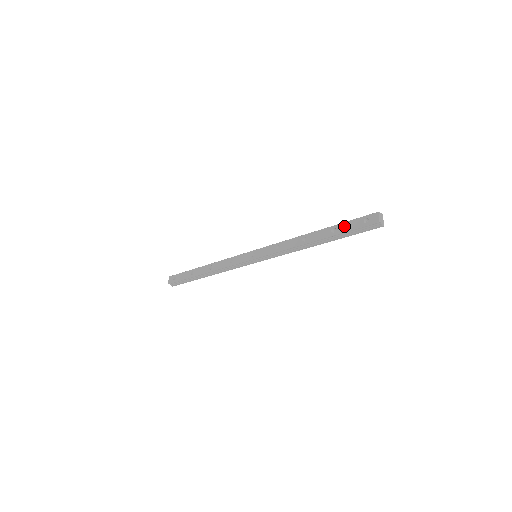
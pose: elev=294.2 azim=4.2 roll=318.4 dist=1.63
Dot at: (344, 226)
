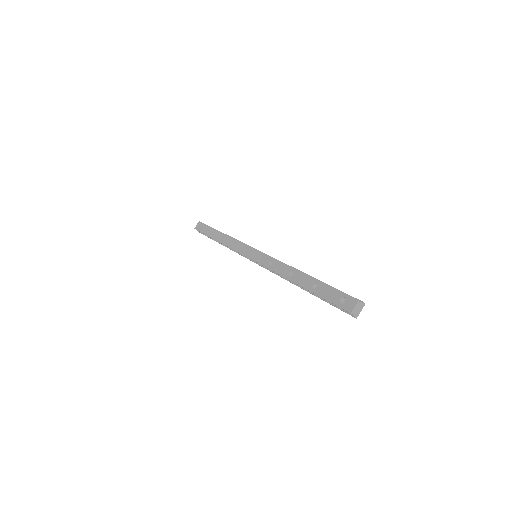
Dot at: (324, 289)
